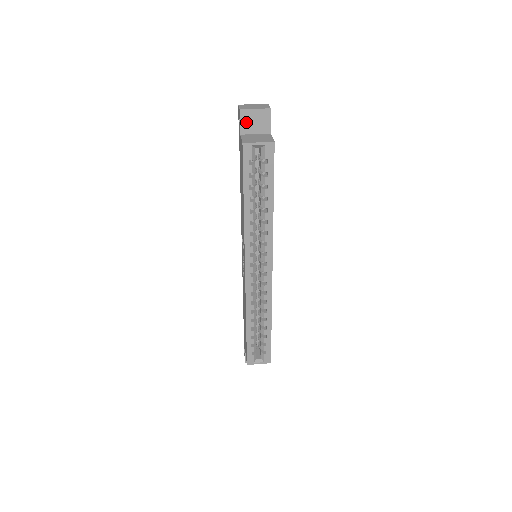
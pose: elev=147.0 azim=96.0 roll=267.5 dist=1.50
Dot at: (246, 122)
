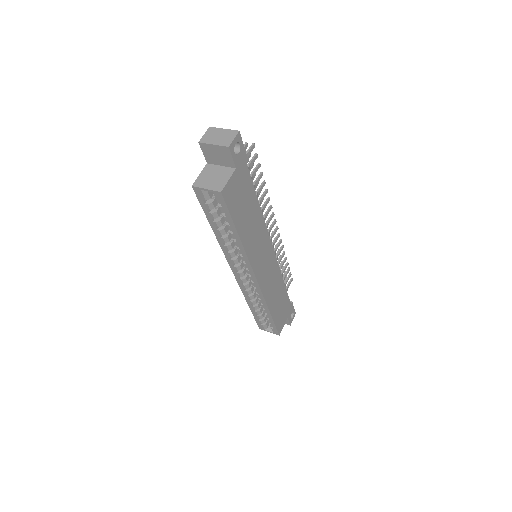
Dot at: (209, 154)
